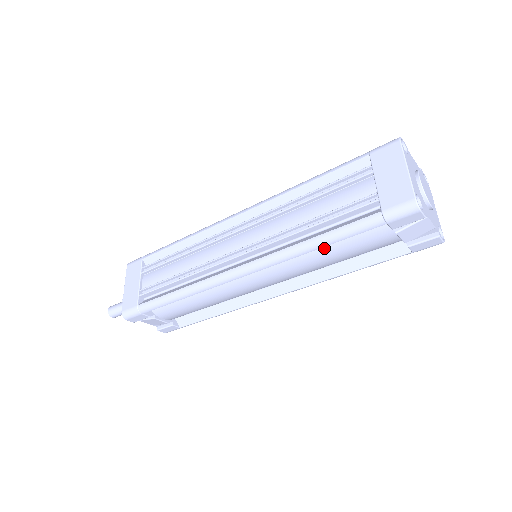
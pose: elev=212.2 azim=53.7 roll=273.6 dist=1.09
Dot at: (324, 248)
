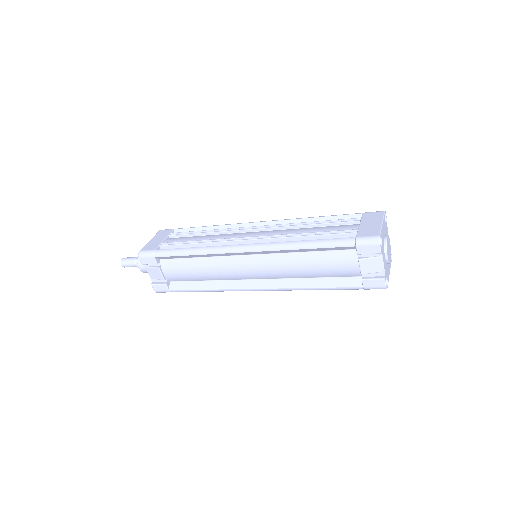
Dot at: (308, 255)
